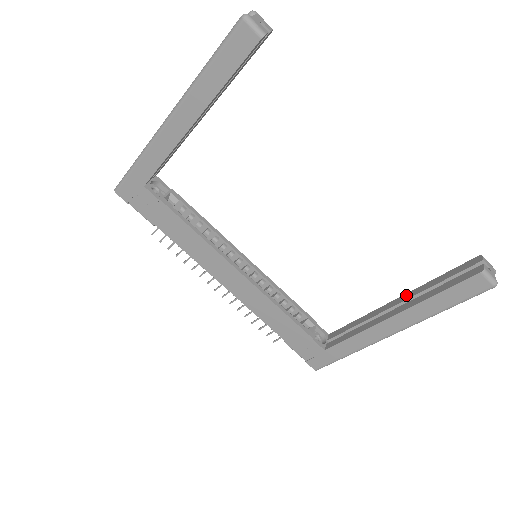
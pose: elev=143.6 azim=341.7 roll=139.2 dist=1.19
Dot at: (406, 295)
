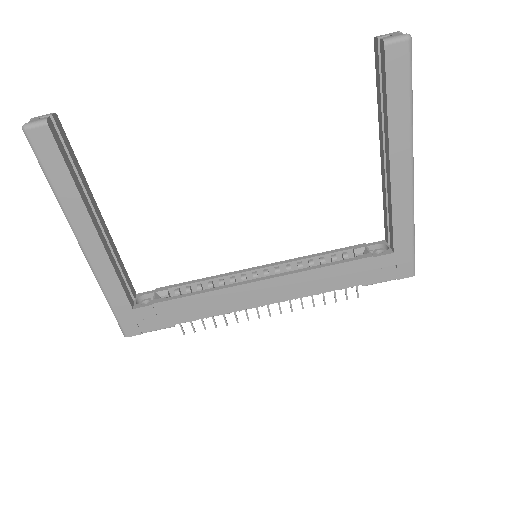
Dot at: (380, 138)
